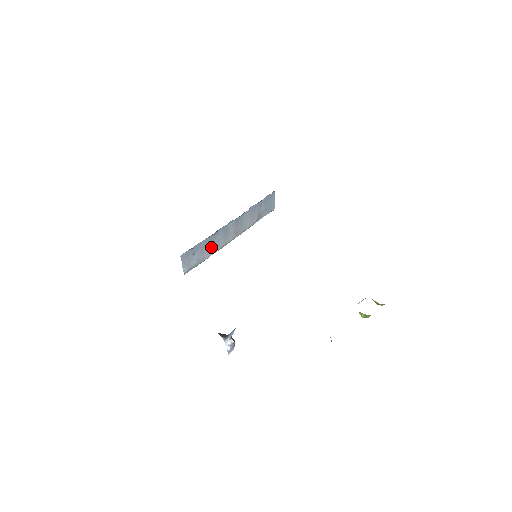
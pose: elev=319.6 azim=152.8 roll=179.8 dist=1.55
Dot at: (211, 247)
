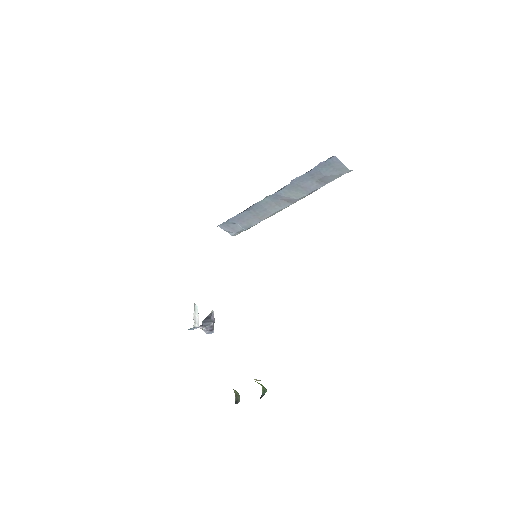
Dot at: (255, 217)
